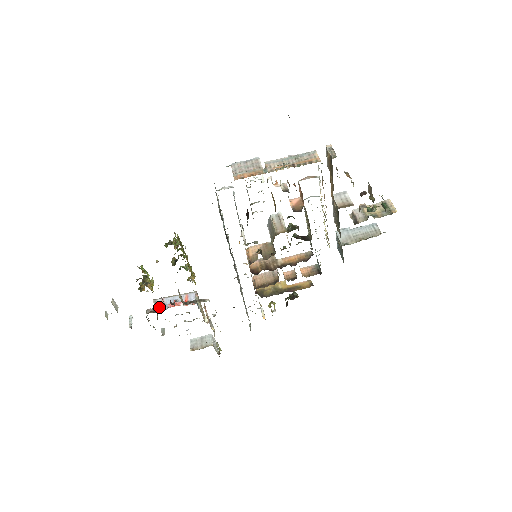
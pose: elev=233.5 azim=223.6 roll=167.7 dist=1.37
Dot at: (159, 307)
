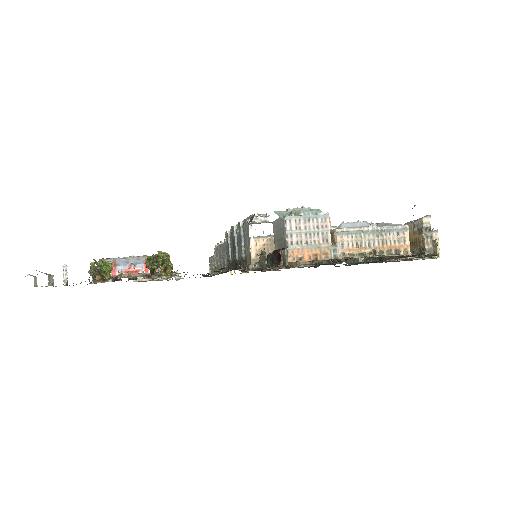
Dot at: (111, 277)
